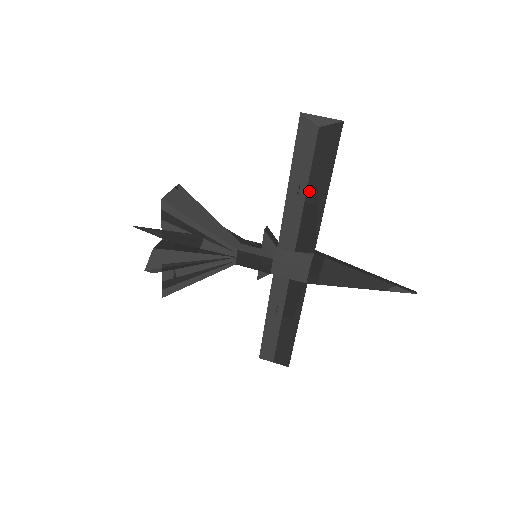
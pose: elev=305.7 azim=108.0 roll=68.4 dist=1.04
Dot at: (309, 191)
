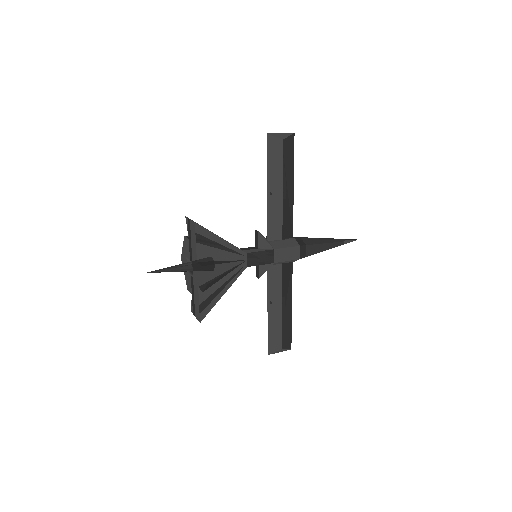
Dot at: (284, 188)
